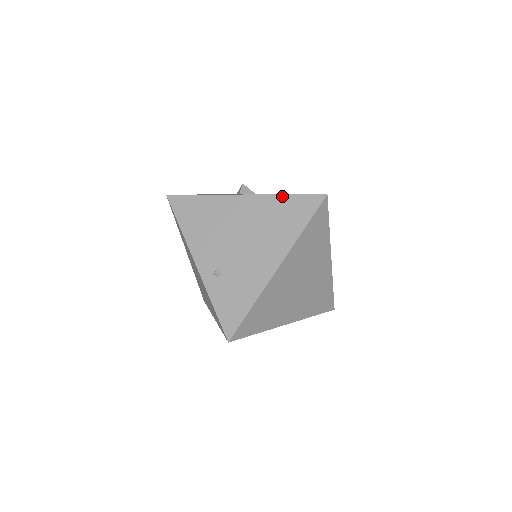
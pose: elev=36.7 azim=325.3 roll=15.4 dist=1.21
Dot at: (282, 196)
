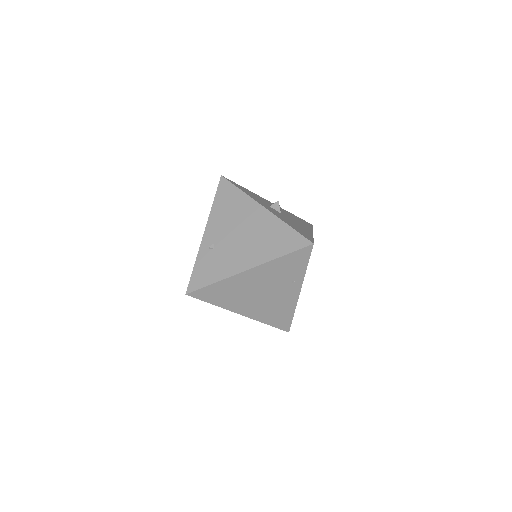
Dot at: (286, 225)
